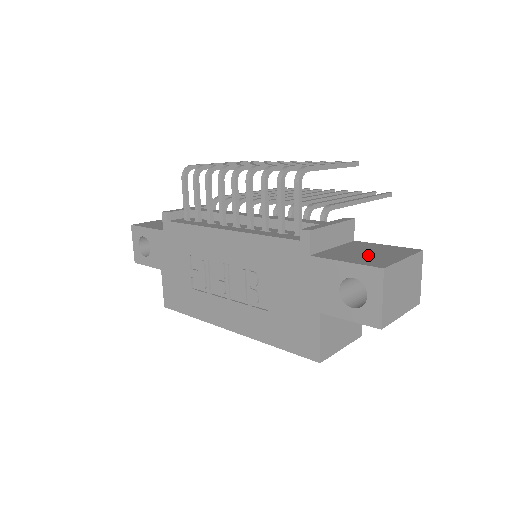
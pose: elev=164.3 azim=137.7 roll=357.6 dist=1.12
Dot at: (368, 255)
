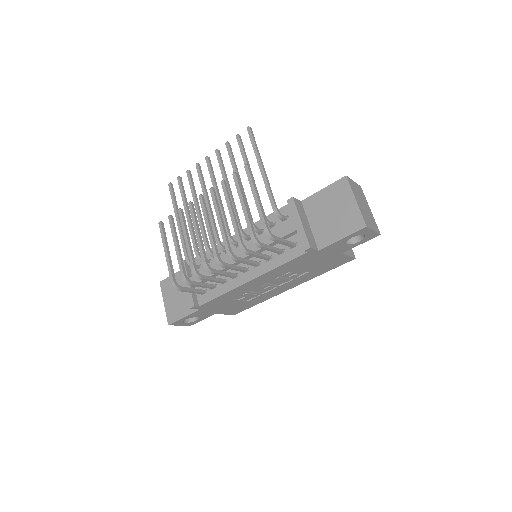
Dot at: (338, 217)
